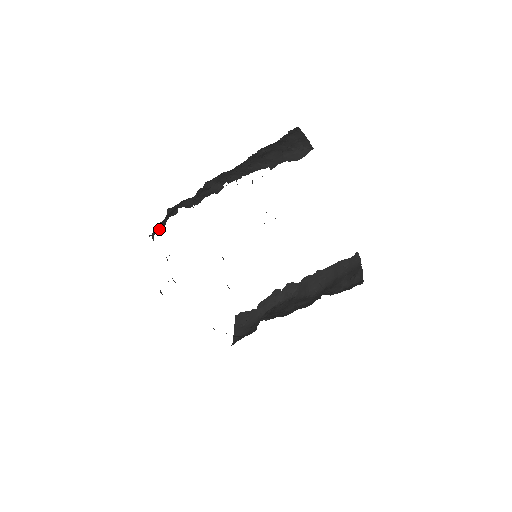
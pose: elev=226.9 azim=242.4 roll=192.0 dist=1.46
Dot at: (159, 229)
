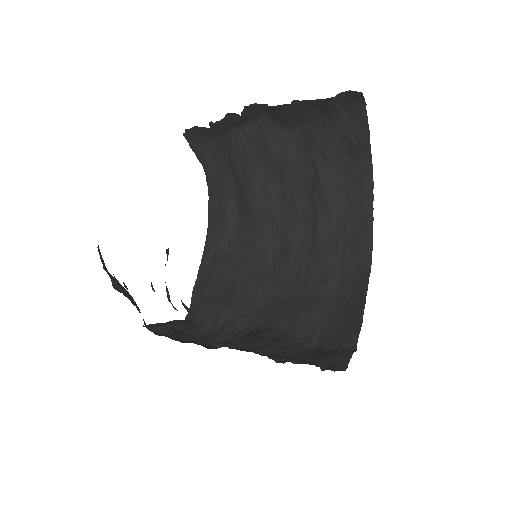
Dot at: occluded
